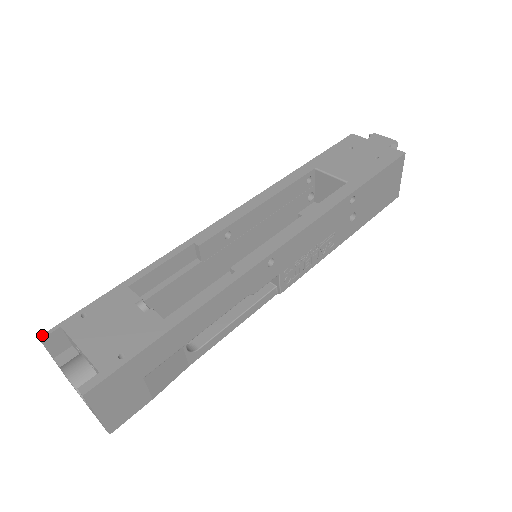
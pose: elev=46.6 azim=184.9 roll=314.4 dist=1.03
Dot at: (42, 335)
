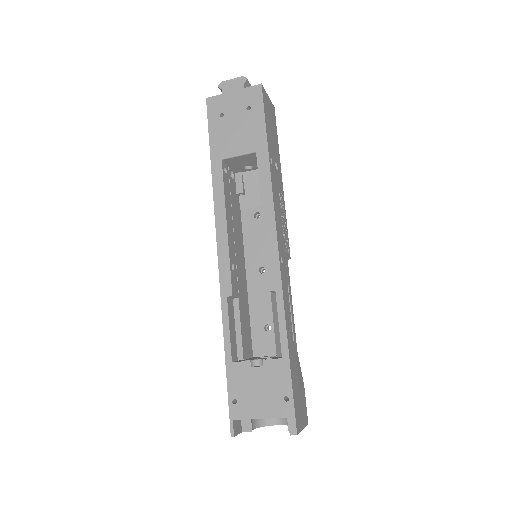
Dot at: (231, 434)
